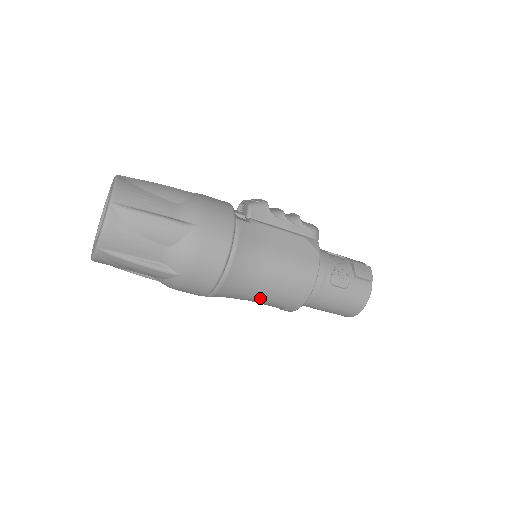
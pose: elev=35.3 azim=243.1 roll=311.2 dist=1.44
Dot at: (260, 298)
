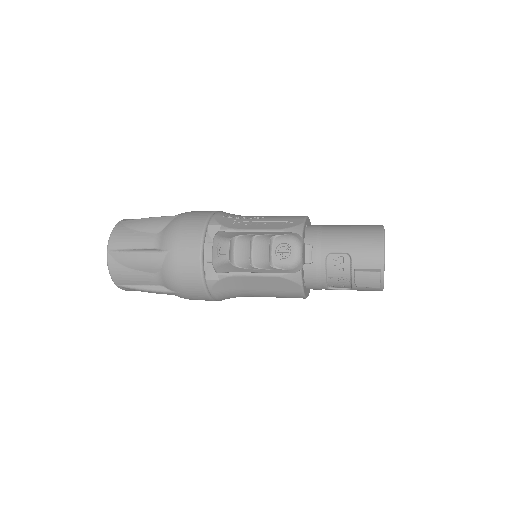
Dot at: occluded
